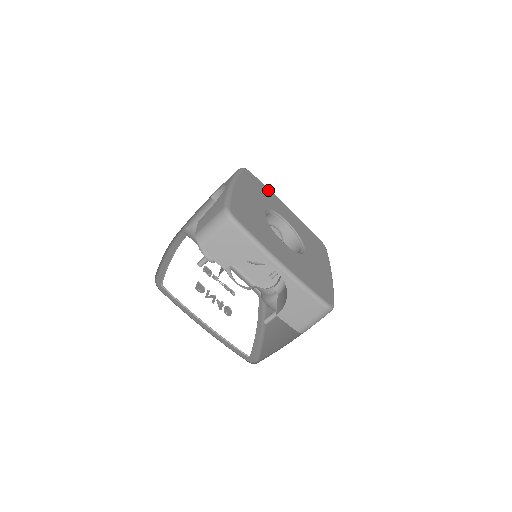
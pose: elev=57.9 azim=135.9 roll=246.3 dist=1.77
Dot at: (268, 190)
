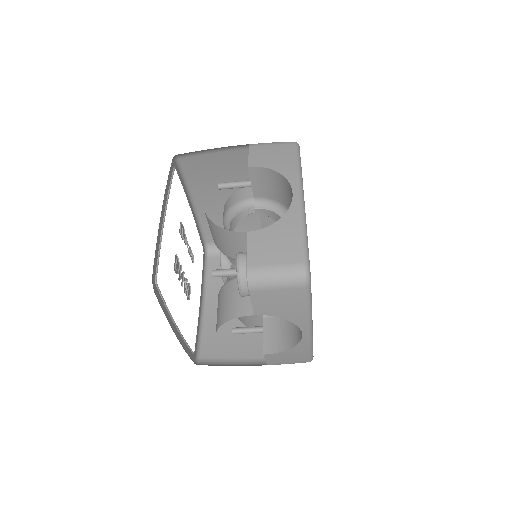
Dot at: occluded
